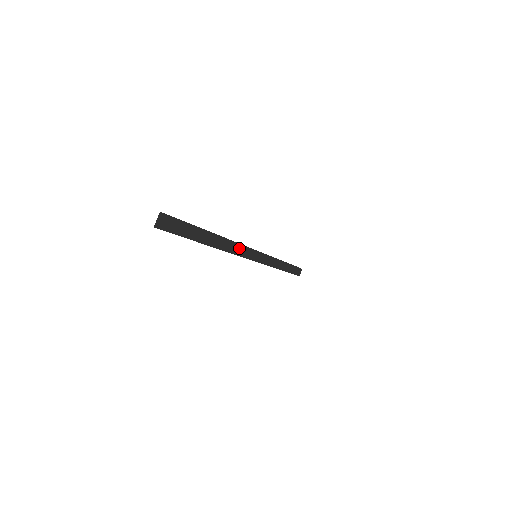
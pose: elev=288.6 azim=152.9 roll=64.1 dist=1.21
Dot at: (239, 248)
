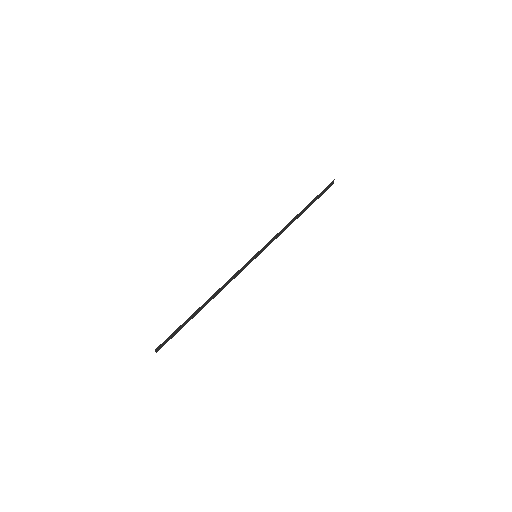
Dot at: (233, 277)
